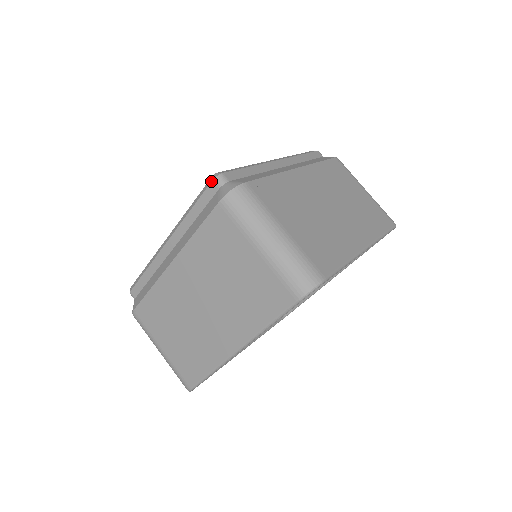
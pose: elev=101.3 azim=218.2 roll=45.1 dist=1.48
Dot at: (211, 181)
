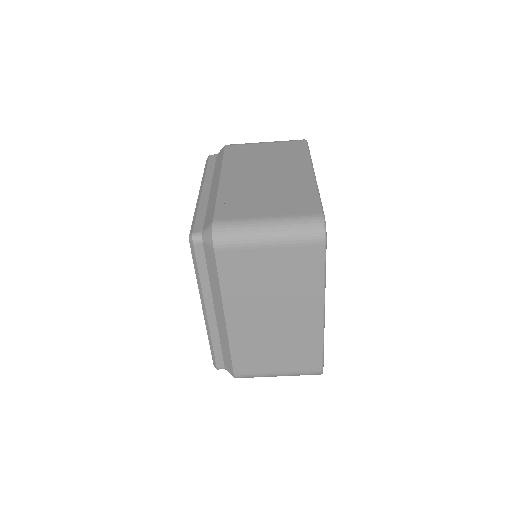
Dot at: occluded
